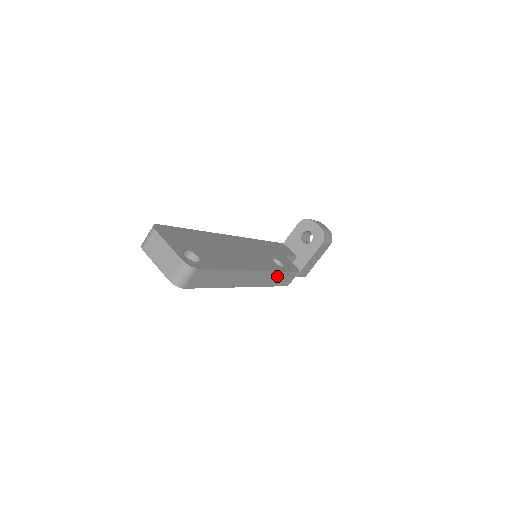
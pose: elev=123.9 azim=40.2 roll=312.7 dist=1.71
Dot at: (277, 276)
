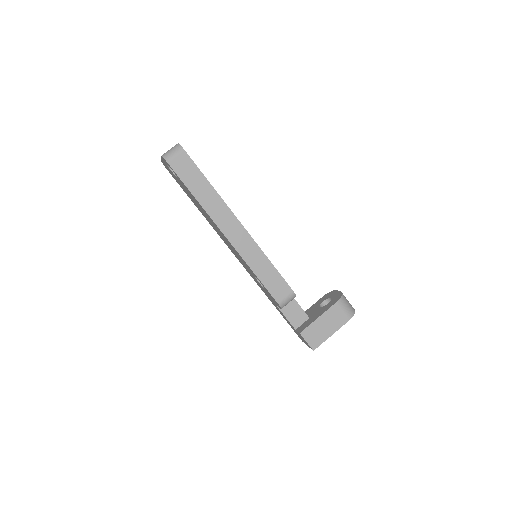
Dot at: (264, 264)
